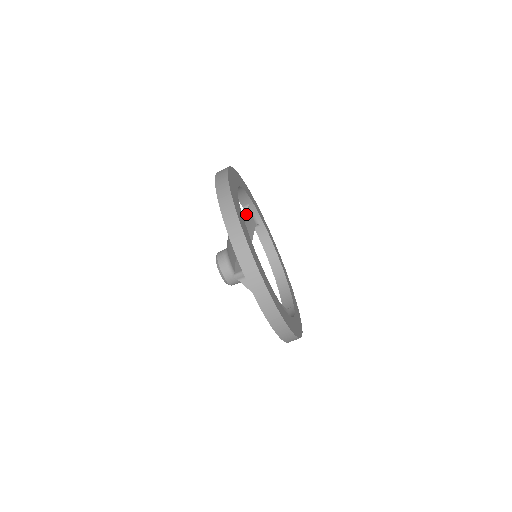
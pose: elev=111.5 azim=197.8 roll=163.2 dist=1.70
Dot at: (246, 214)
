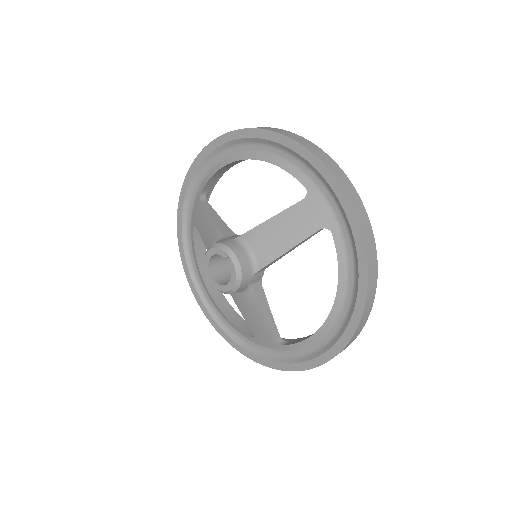
Dot at: occluded
